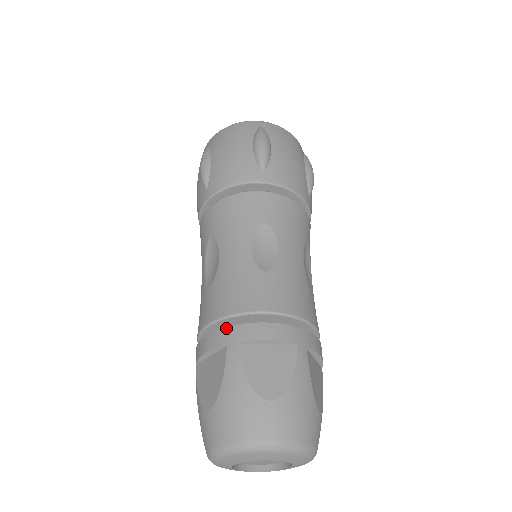
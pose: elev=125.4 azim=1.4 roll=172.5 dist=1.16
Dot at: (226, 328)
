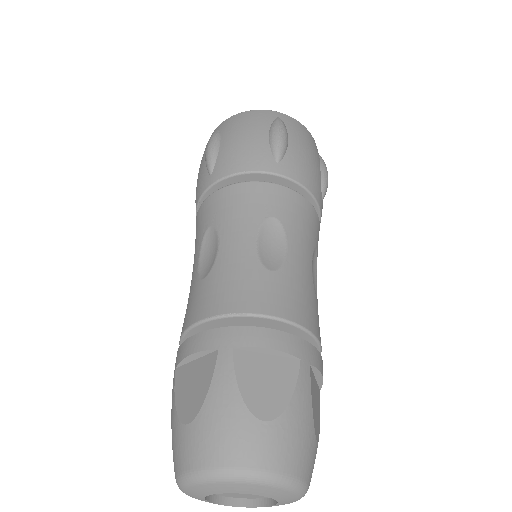
Dot at: occluded
